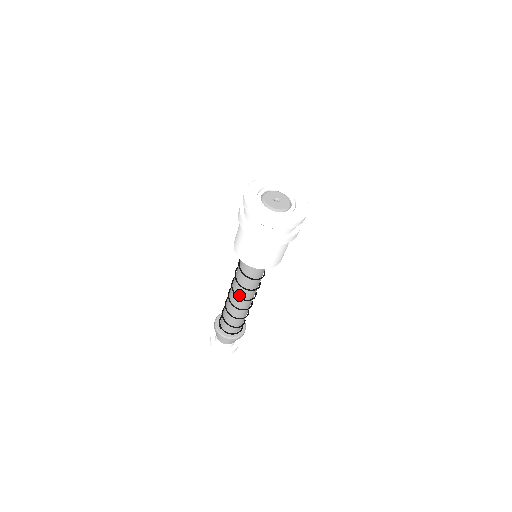
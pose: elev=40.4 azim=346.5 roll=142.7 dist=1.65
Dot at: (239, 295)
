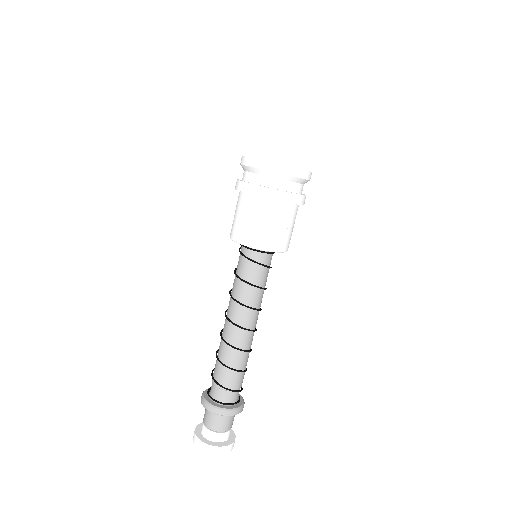
Dot at: (228, 313)
